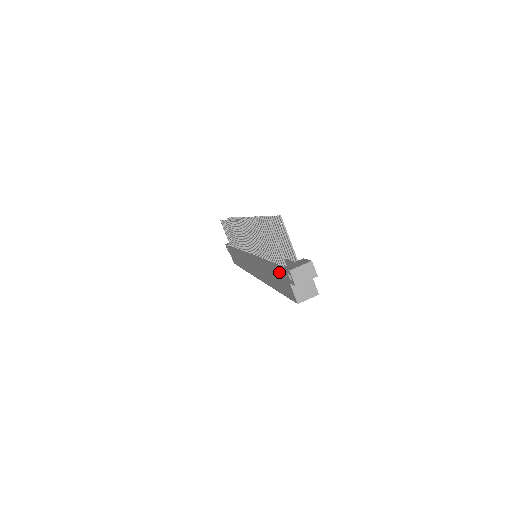
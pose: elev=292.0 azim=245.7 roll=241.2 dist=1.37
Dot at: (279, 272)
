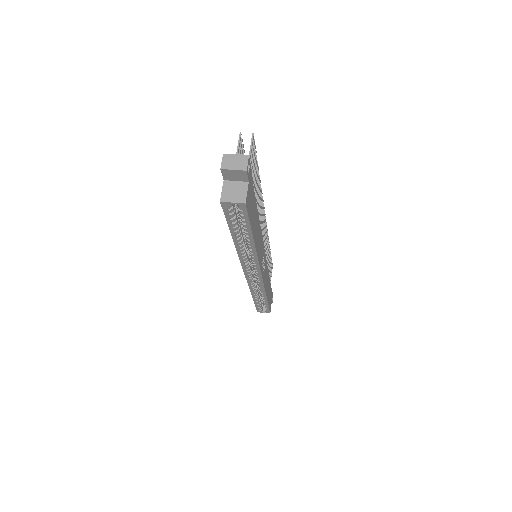
Dot at: occluded
